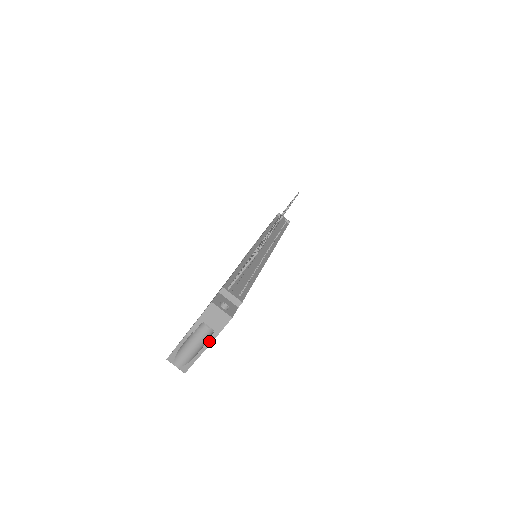
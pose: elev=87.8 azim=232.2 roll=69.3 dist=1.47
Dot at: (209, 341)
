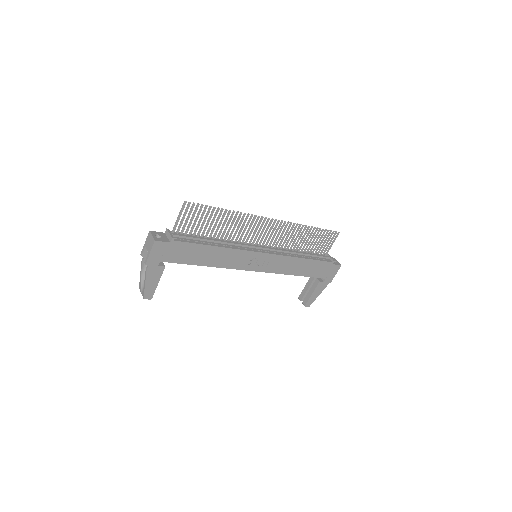
Dot at: (146, 261)
